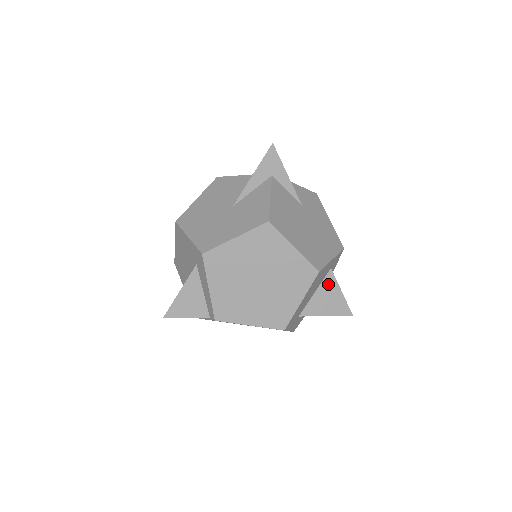
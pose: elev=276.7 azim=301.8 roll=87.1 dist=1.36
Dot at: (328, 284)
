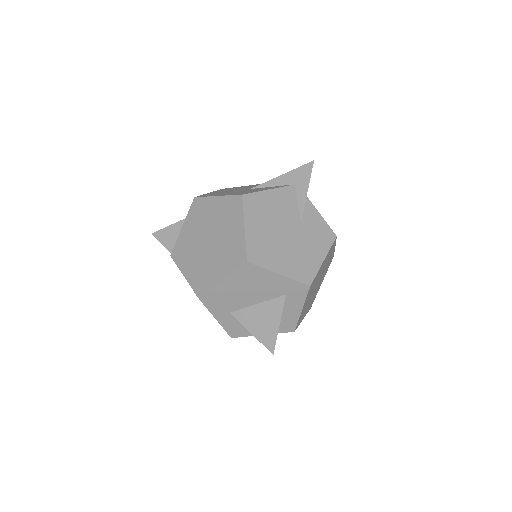
Dot at: (273, 306)
